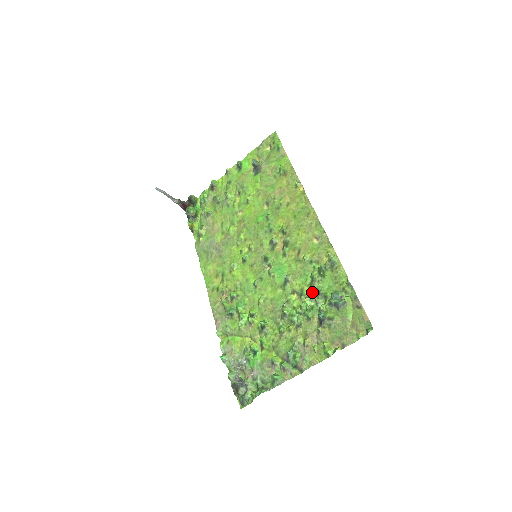
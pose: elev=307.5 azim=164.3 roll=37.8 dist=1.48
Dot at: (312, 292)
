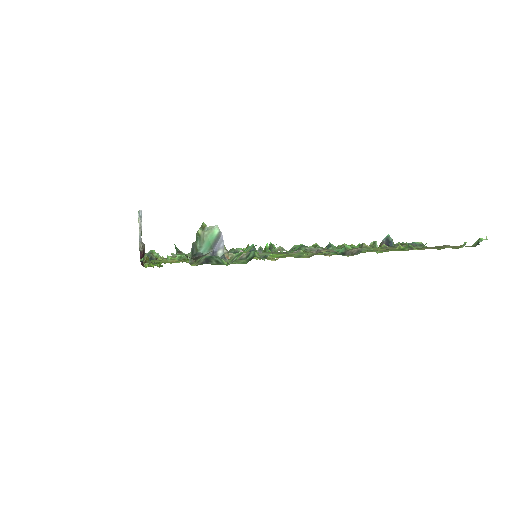
Dot at: occluded
